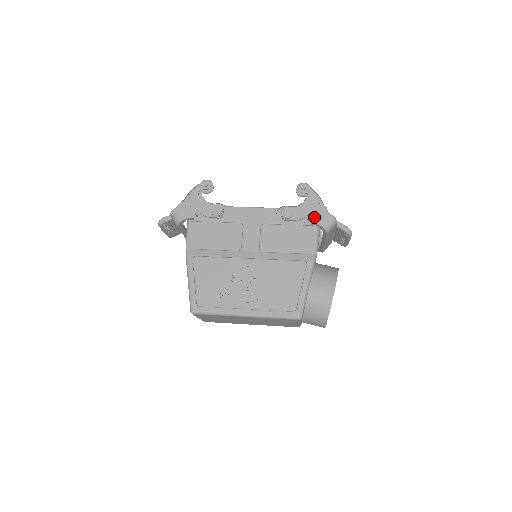
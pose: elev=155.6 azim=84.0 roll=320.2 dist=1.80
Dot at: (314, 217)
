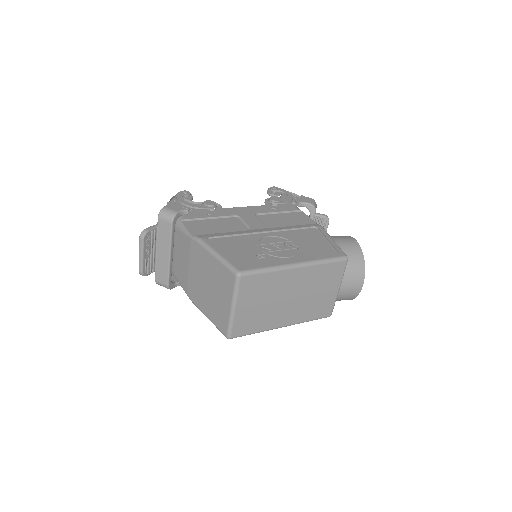
Dot at: (297, 202)
